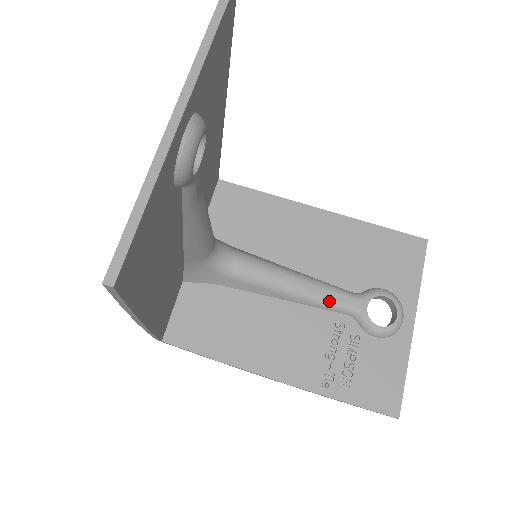
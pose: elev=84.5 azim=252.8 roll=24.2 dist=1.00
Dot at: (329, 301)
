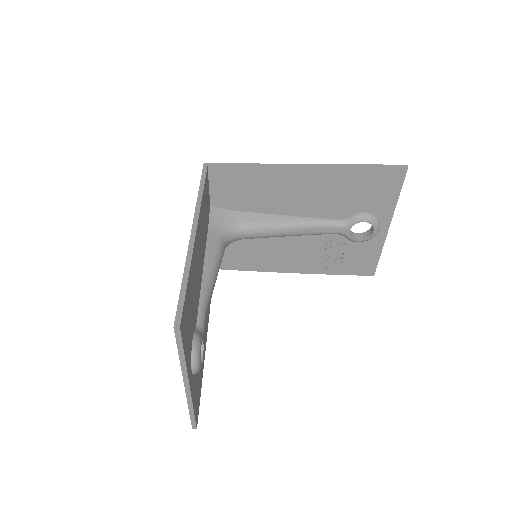
Dot at: (320, 233)
